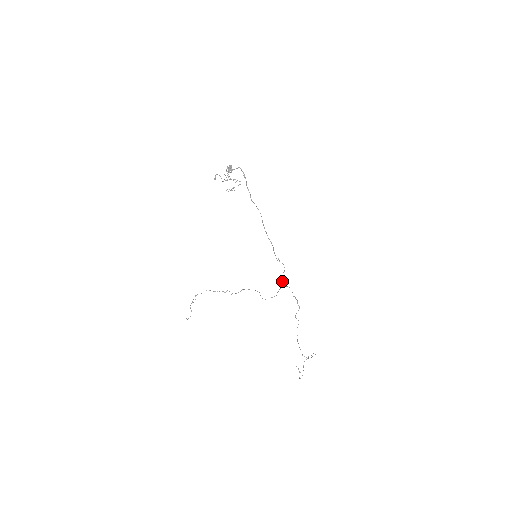
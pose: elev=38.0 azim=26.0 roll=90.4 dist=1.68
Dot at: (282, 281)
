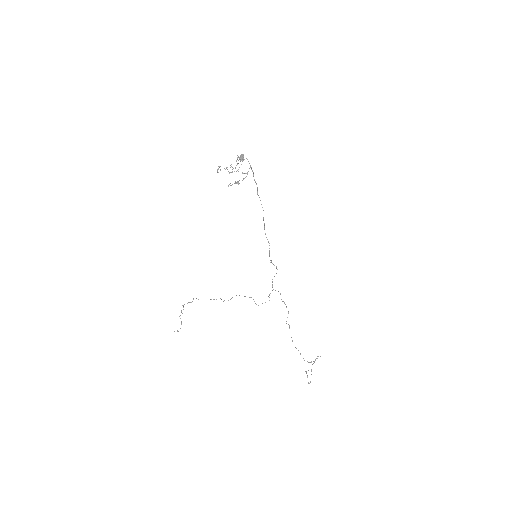
Dot at: (272, 285)
